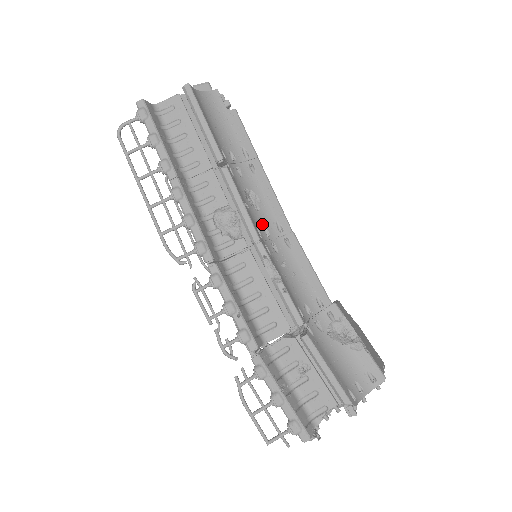
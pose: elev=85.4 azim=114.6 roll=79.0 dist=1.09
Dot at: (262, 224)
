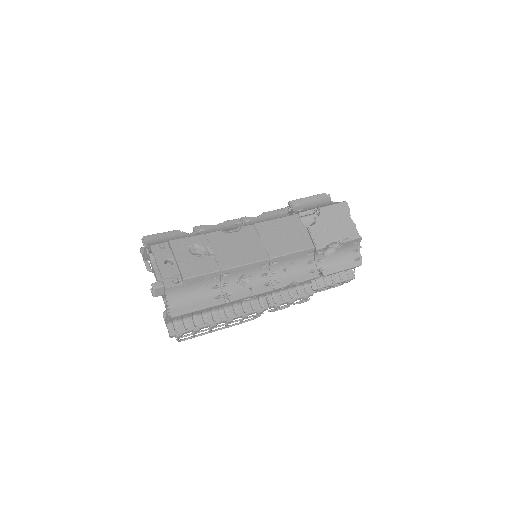
Dot at: (260, 277)
